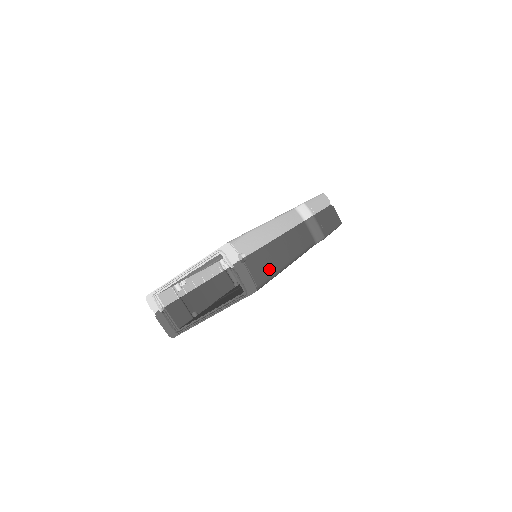
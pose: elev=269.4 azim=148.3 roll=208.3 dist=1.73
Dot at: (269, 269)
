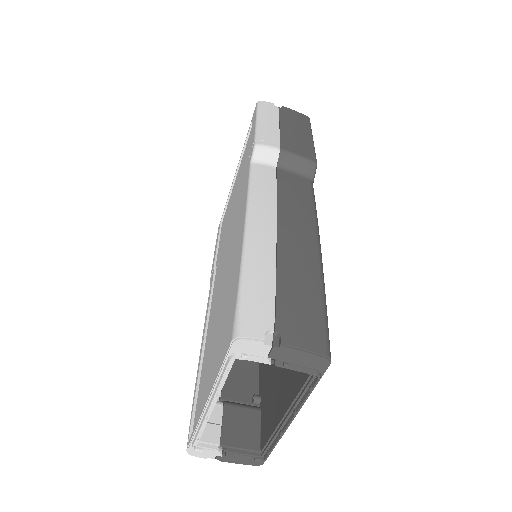
Dot at: (313, 304)
